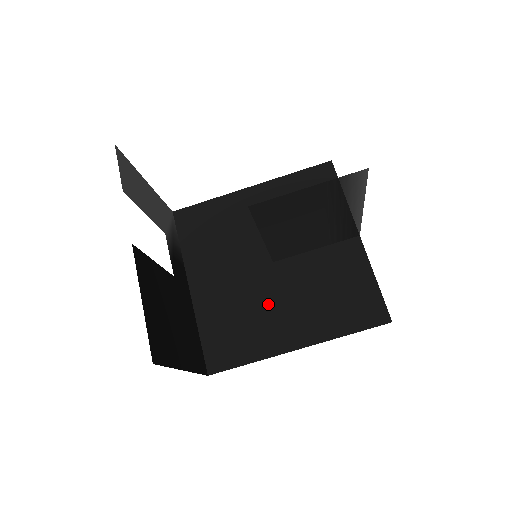
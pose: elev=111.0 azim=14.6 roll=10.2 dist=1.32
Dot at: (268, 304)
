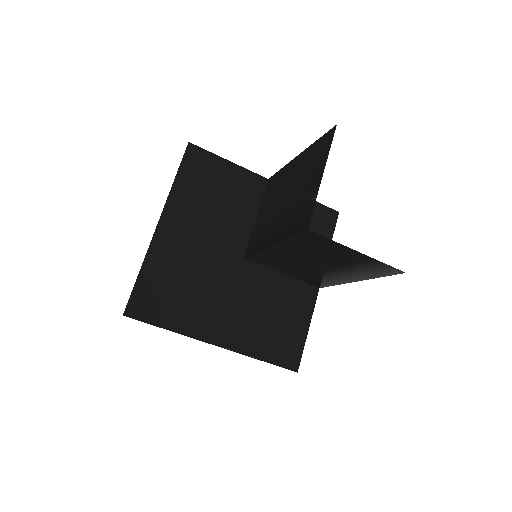
Dot at: (216, 290)
